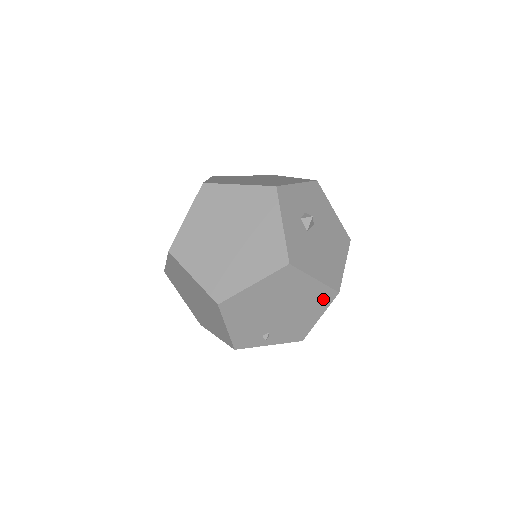
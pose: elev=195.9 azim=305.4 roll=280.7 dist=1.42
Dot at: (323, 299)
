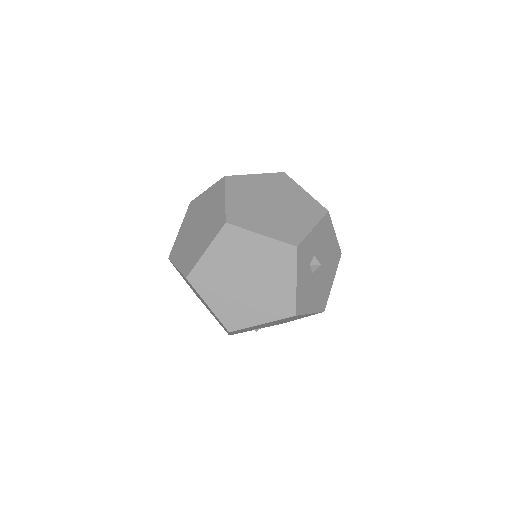
Dot at: occluded
